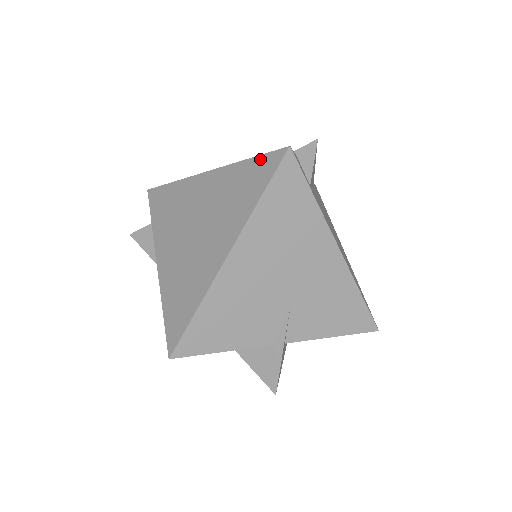
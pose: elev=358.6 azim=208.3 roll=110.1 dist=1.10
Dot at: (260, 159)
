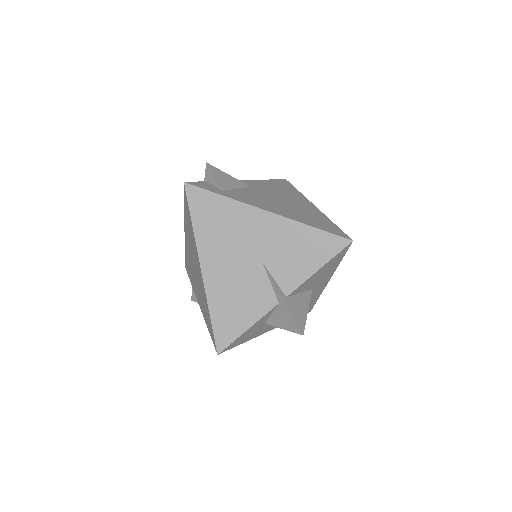
Dot at: (184, 201)
